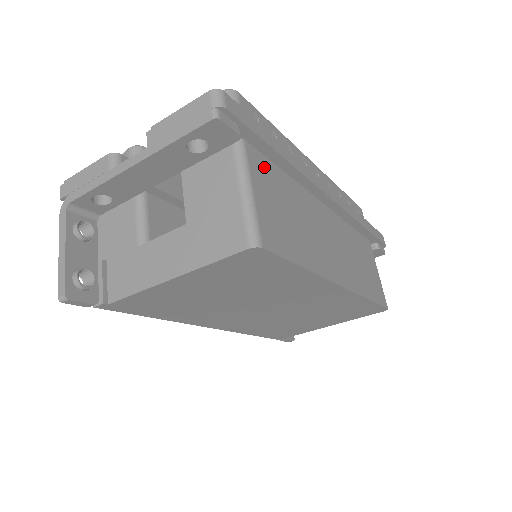
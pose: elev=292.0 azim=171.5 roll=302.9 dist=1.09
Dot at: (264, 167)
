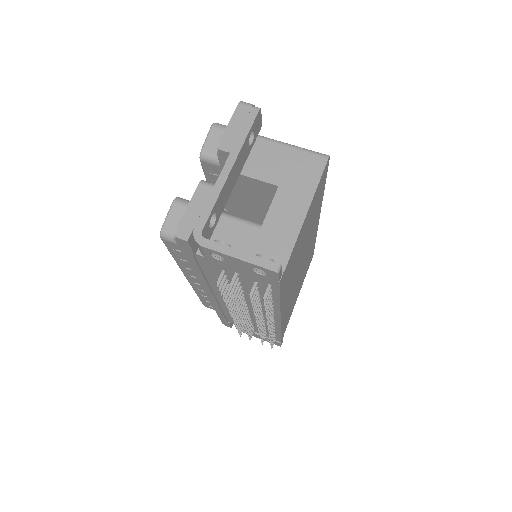
Dot at: occluded
